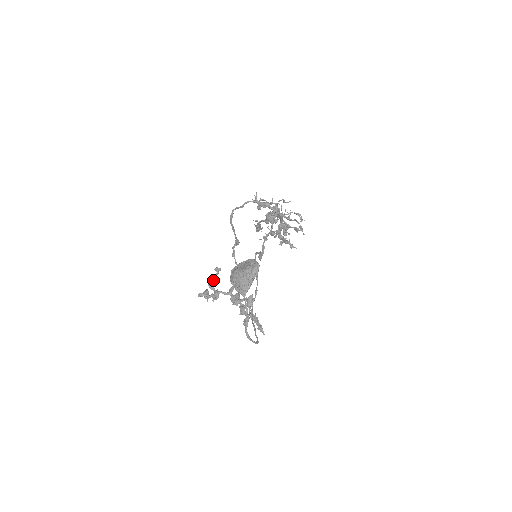
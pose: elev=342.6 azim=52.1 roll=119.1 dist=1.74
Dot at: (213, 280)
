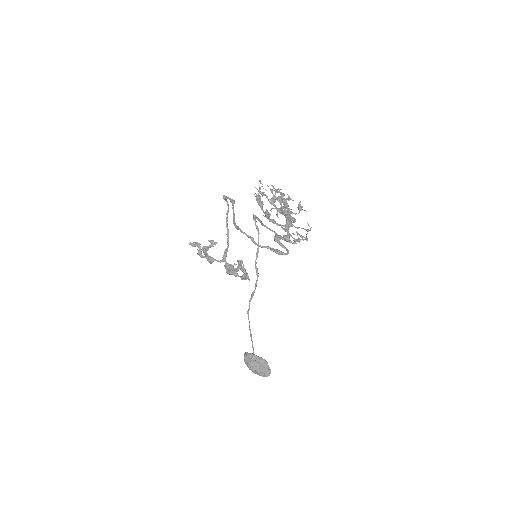
Dot at: (208, 249)
